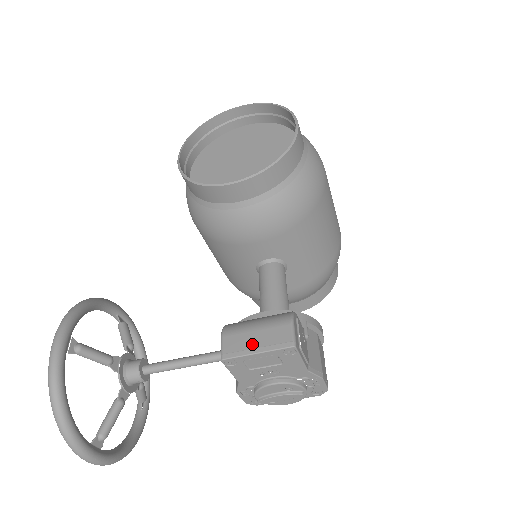
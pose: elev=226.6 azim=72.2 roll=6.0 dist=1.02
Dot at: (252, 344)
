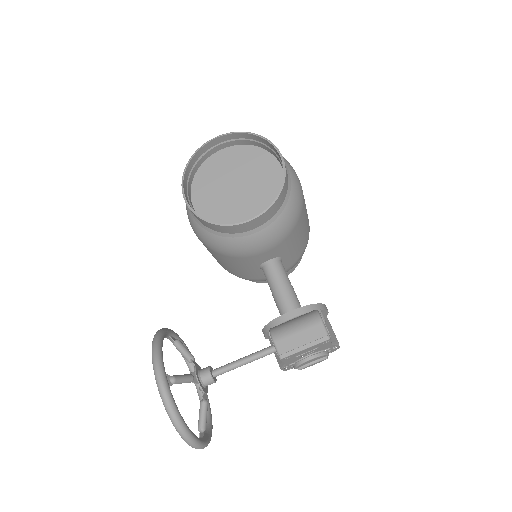
Dot at: (299, 343)
